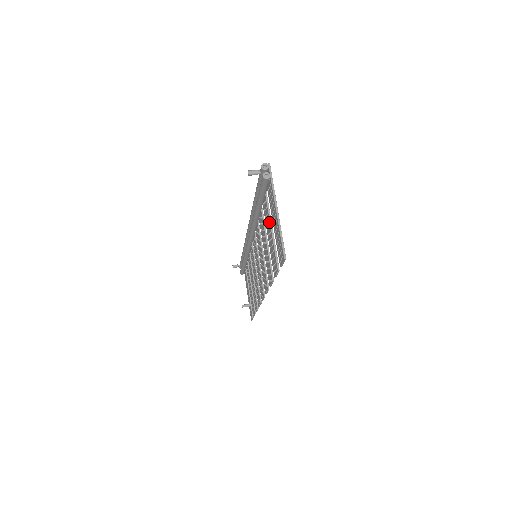
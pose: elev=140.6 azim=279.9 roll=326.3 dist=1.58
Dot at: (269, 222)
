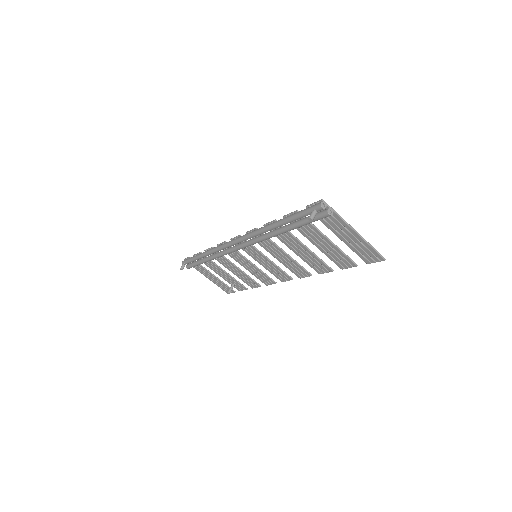
Dot at: (324, 238)
